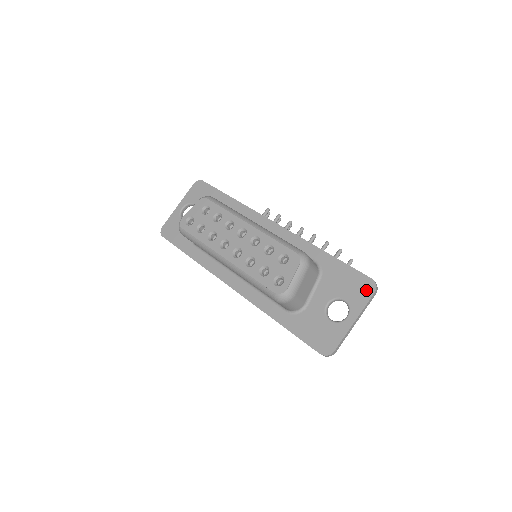
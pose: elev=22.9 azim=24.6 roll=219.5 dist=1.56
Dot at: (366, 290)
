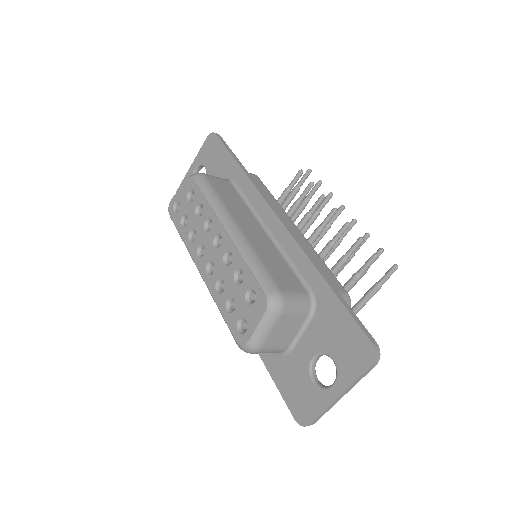
Dot at: (361, 358)
